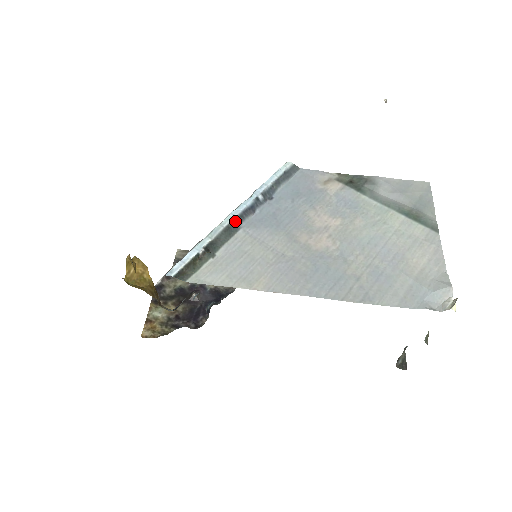
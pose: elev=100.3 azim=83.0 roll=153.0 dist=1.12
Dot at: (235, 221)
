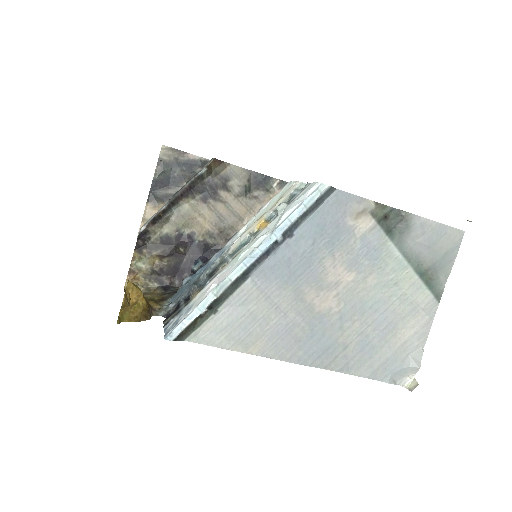
Dot at: (245, 272)
